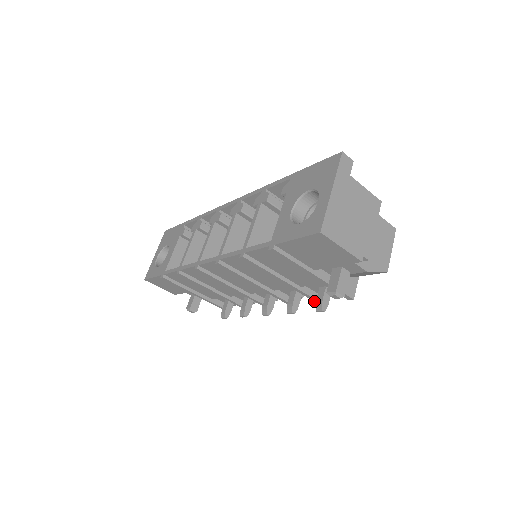
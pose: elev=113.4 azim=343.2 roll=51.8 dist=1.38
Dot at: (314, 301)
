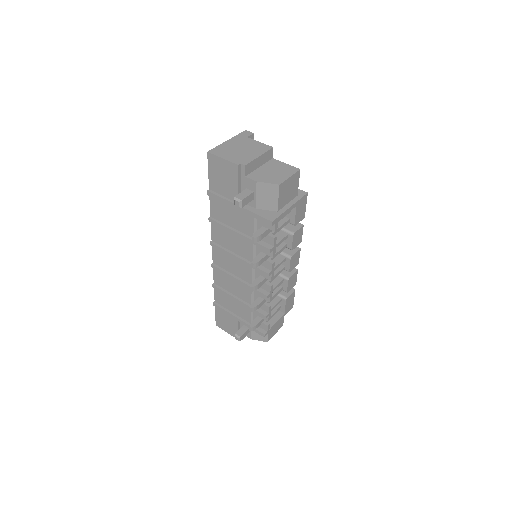
Dot at: (267, 251)
